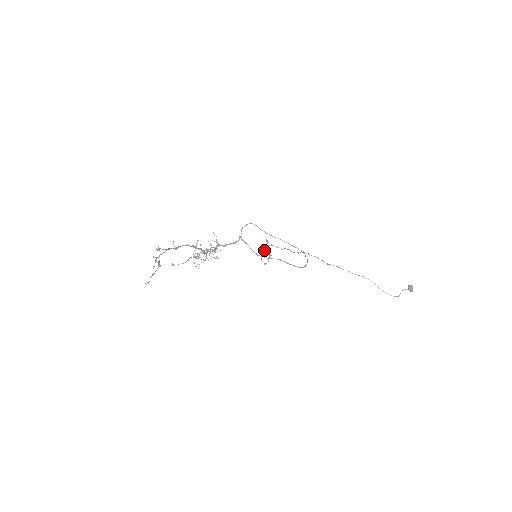
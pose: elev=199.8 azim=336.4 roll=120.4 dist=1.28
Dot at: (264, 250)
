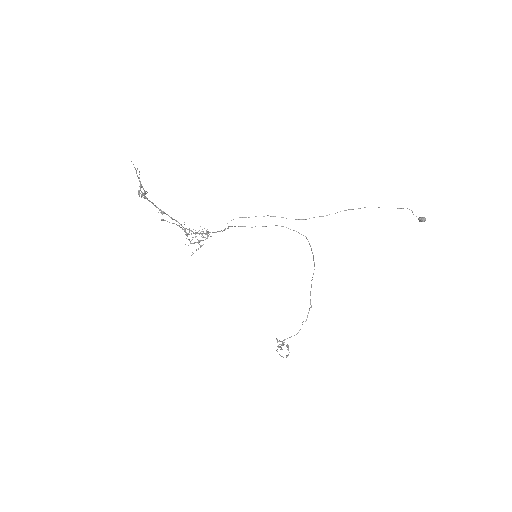
Dot at: occluded
